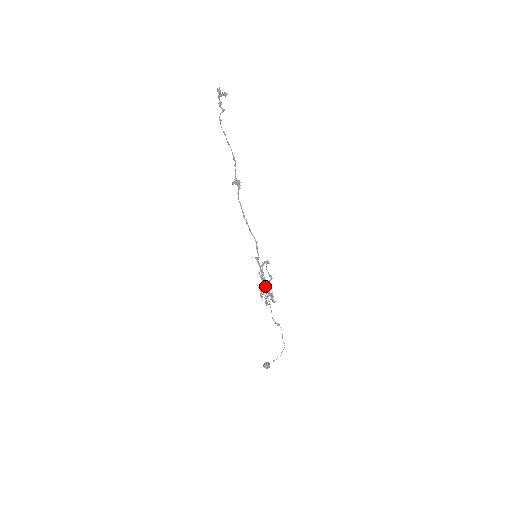
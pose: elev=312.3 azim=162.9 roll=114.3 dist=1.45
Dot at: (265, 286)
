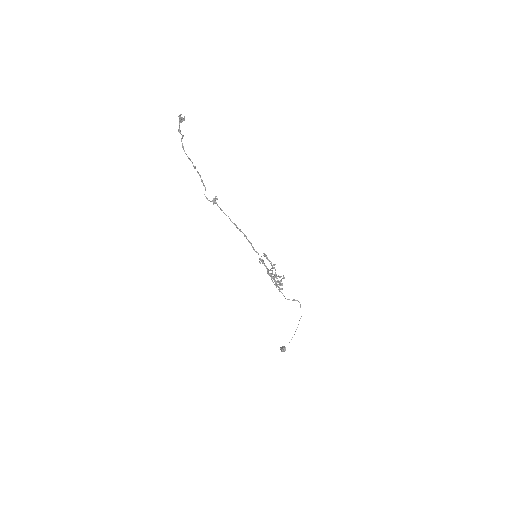
Dot at: (273, 276)
